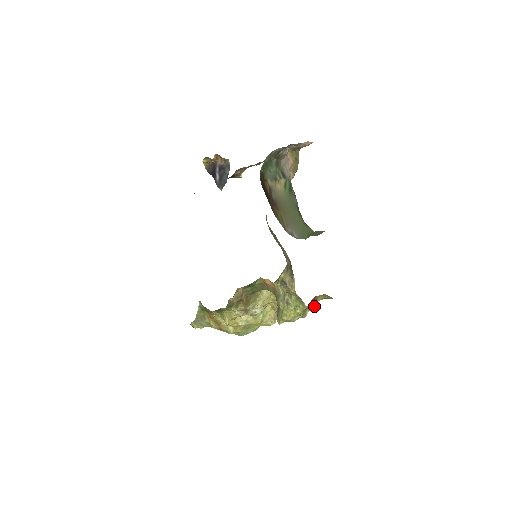
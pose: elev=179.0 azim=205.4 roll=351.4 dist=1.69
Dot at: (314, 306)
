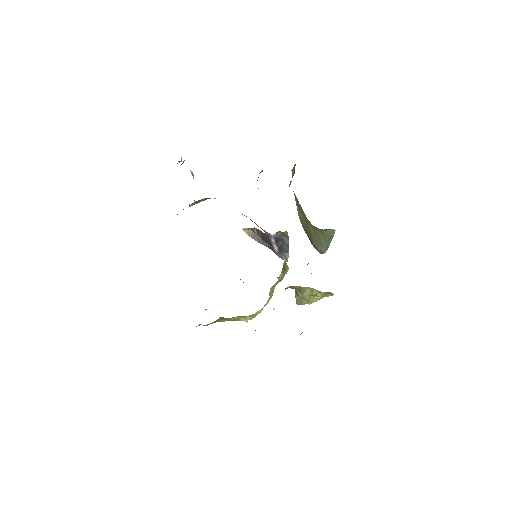
Dot at: occluded
